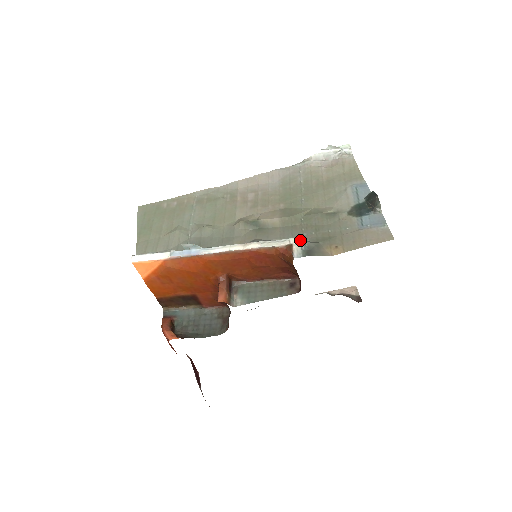
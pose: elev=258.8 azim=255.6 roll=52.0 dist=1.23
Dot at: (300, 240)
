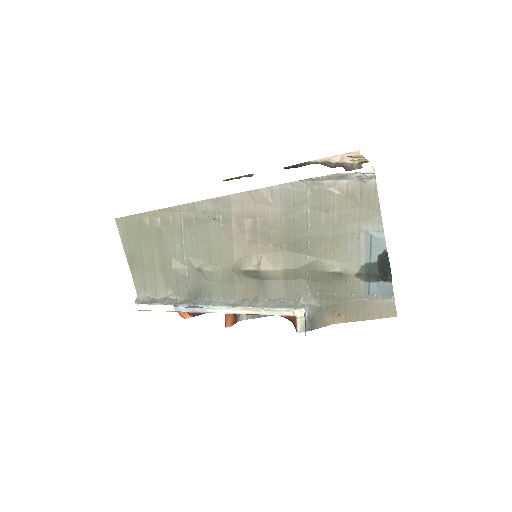
Dot at: (304, 314)
